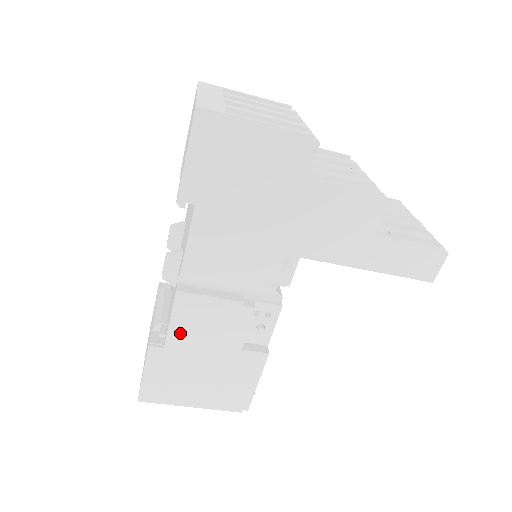
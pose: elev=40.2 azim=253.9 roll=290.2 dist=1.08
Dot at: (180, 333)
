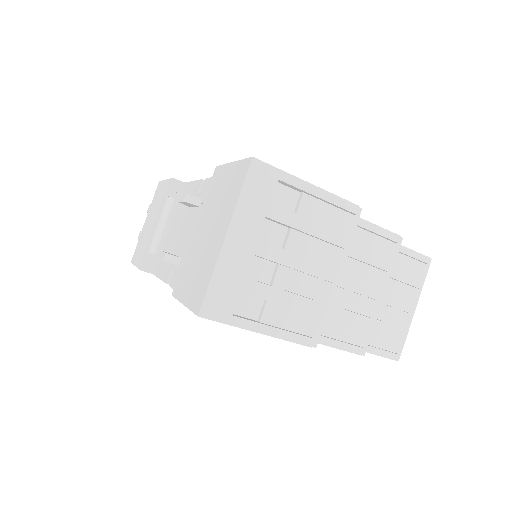
Dot at: occluded
